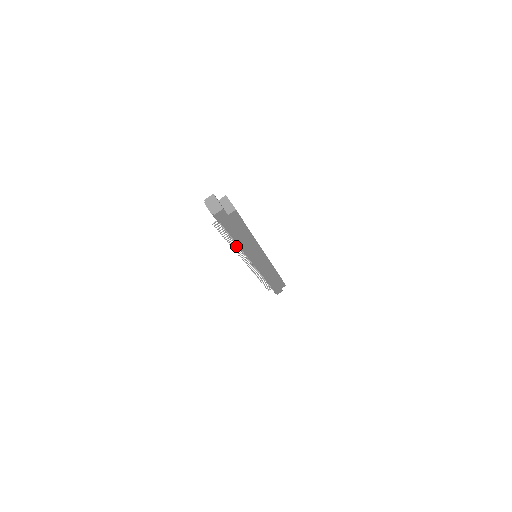
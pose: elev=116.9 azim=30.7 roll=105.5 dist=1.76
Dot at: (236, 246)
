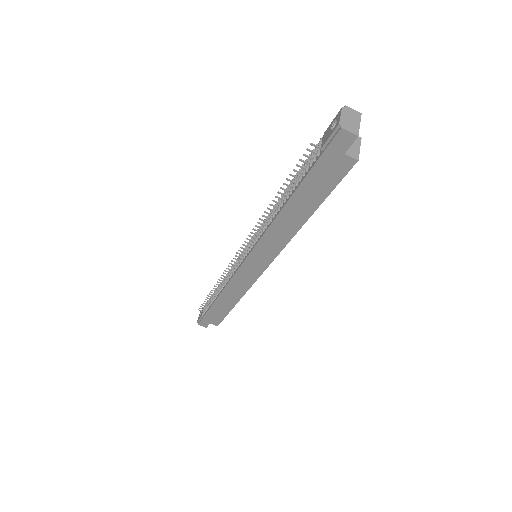
Dot at: (271, 213)
